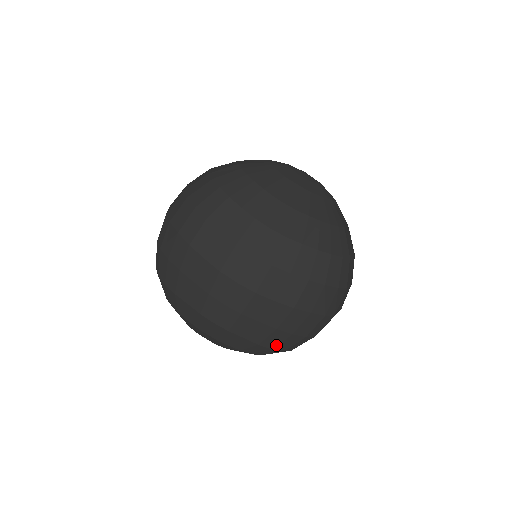
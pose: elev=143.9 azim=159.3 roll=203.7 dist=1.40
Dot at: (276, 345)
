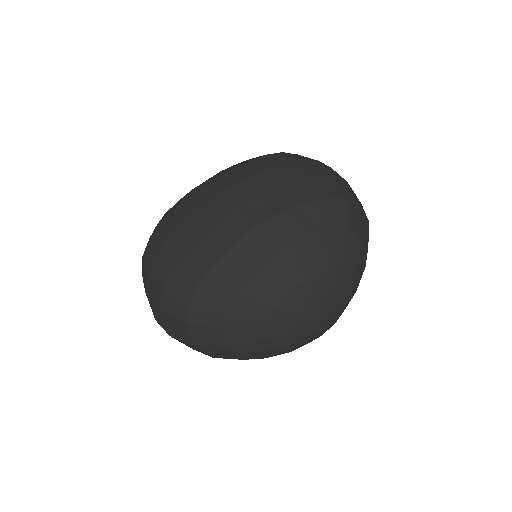
Dot at: (326, 191)
